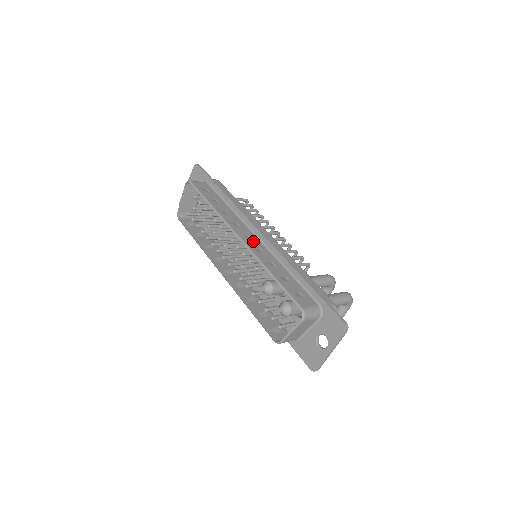
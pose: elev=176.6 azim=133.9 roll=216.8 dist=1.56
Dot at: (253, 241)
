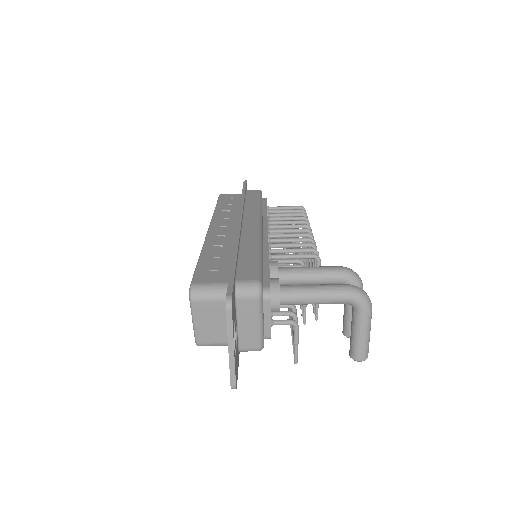
Dot at: (224, 230)
